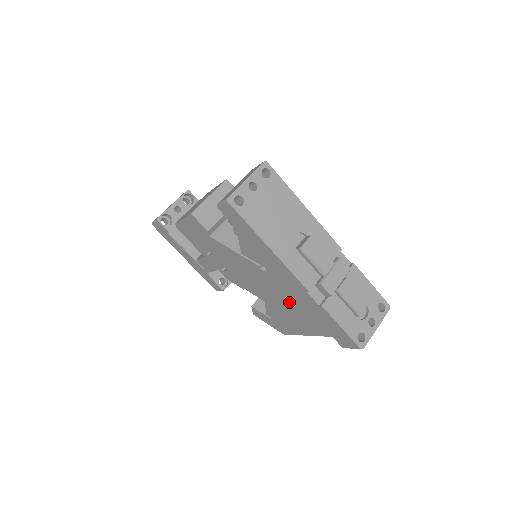
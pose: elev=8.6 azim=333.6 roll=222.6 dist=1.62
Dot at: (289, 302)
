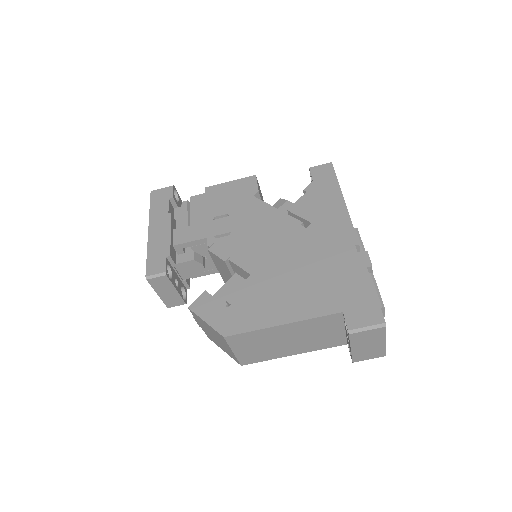
Dot at: (306, 266)
